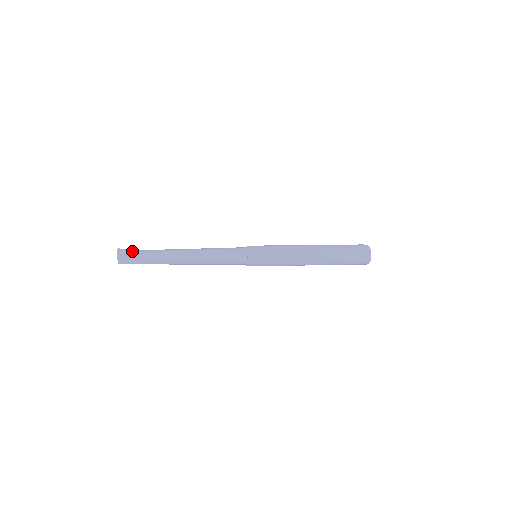
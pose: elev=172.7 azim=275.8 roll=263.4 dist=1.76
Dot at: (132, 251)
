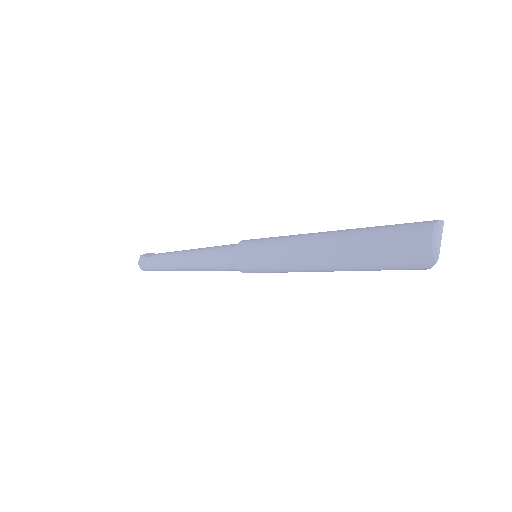
Dot at: occluded
